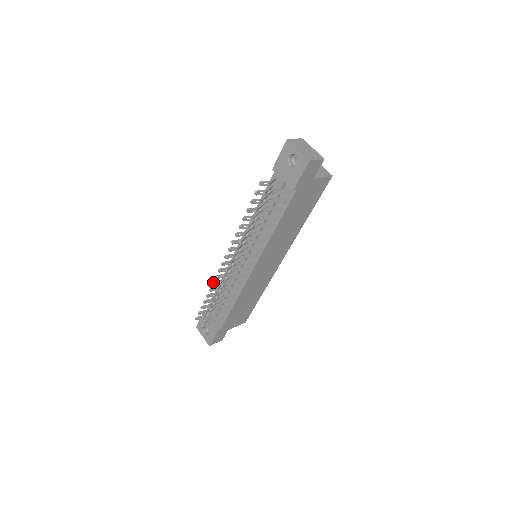
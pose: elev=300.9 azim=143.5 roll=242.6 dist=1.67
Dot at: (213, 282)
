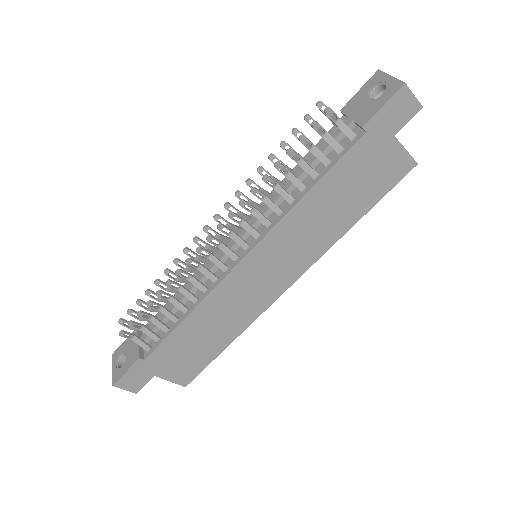
Dot at: (177, 258)
